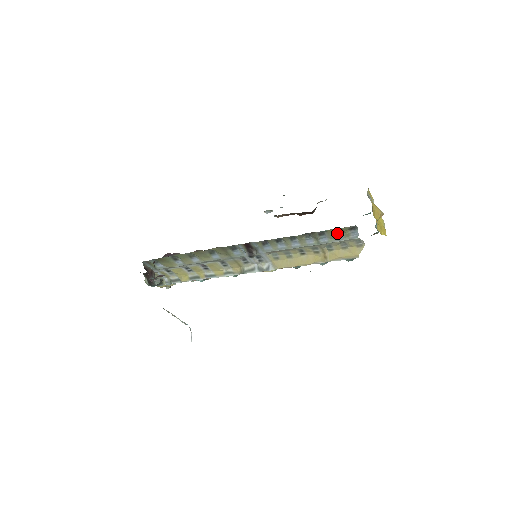
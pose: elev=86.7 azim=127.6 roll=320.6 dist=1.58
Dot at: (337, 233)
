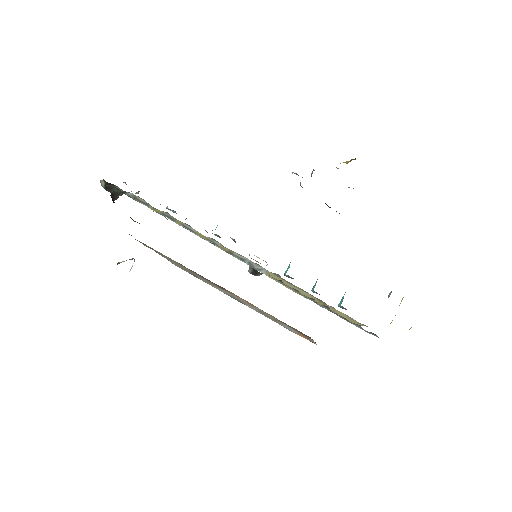
Dot at: (356, 324)
